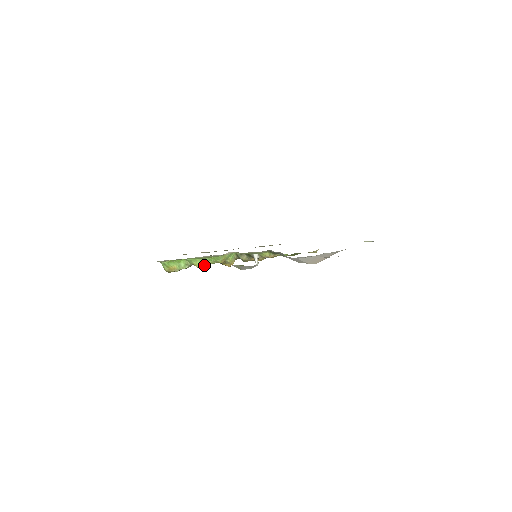
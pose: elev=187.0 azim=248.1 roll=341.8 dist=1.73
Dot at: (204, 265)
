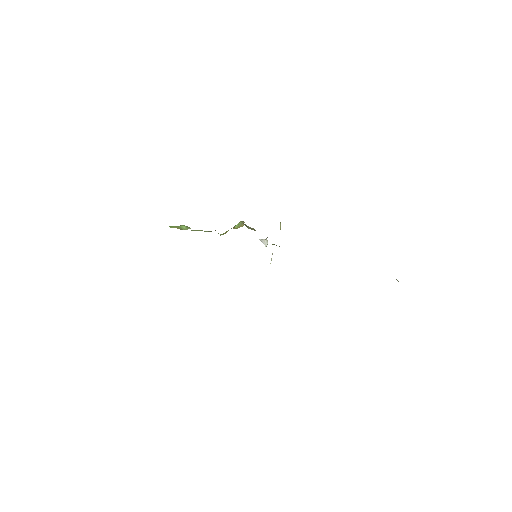
Dot at: occluded
